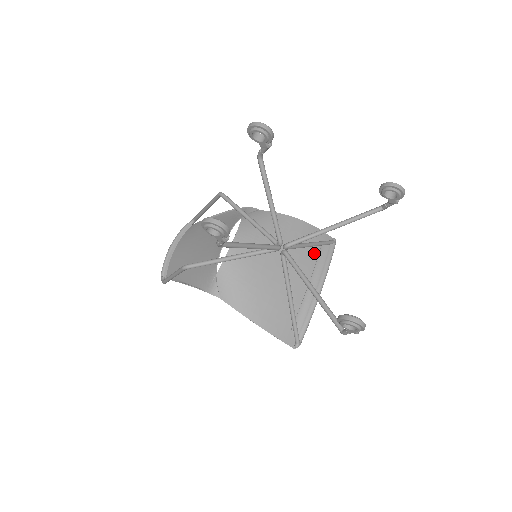
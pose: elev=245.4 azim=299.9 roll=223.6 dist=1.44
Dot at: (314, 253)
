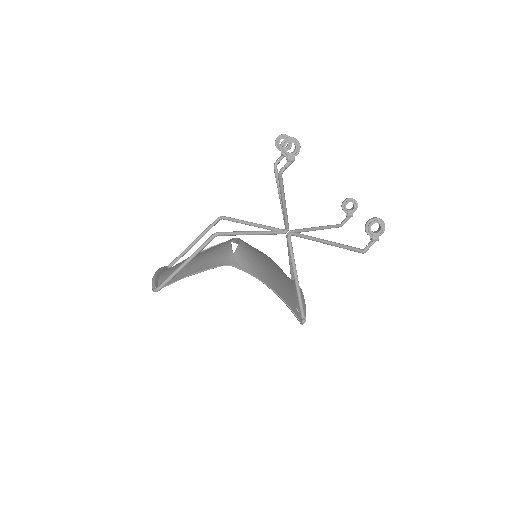
Dot at: (287, 277)
